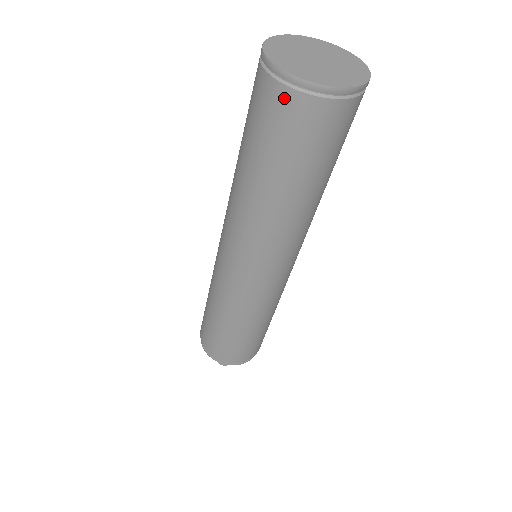
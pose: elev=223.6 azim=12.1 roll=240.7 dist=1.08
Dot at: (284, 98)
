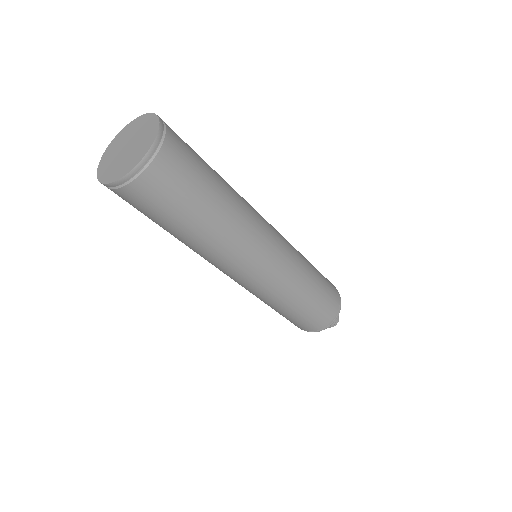
Dot at: occluded
